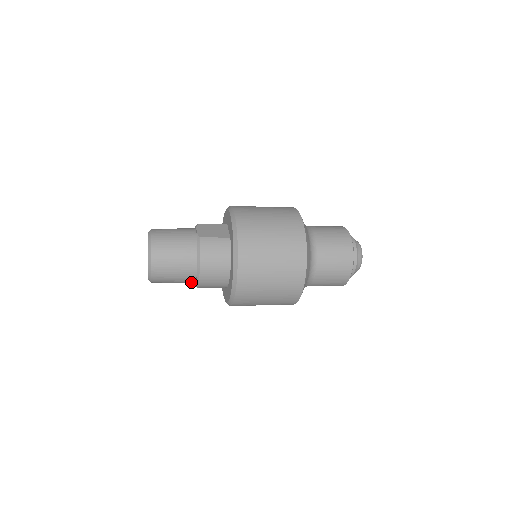
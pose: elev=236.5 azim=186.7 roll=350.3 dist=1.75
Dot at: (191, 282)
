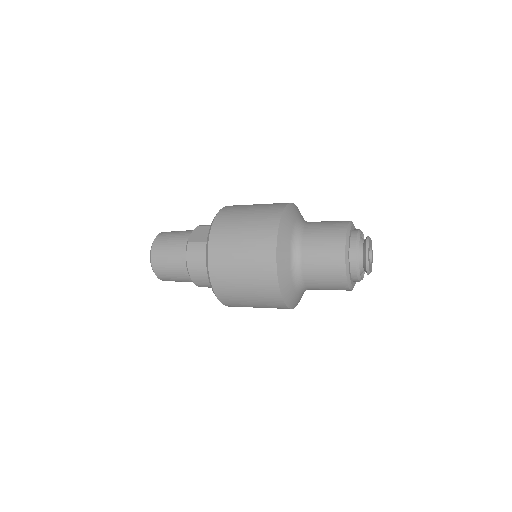
Dot at: occluded
